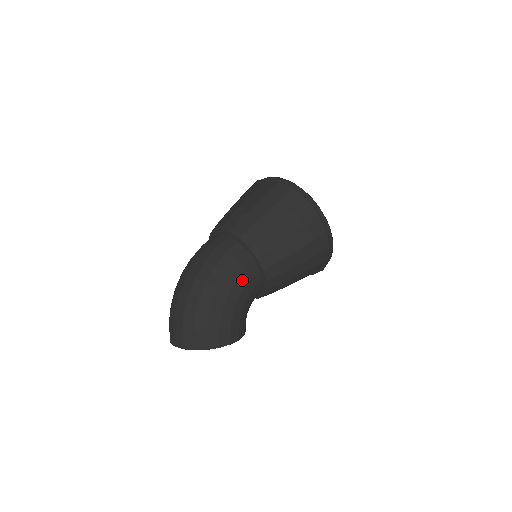
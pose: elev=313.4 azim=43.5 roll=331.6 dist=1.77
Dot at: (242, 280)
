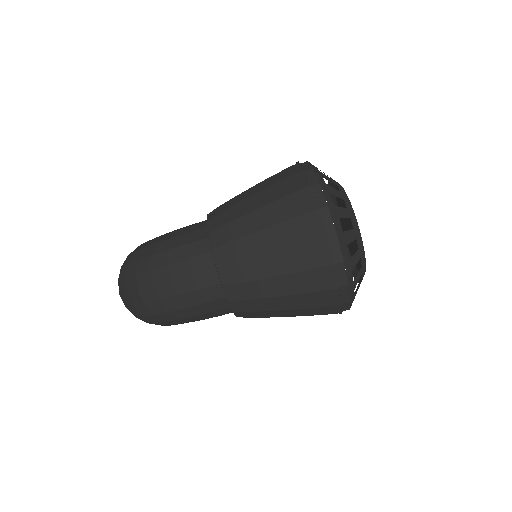
Dot at: occluded
